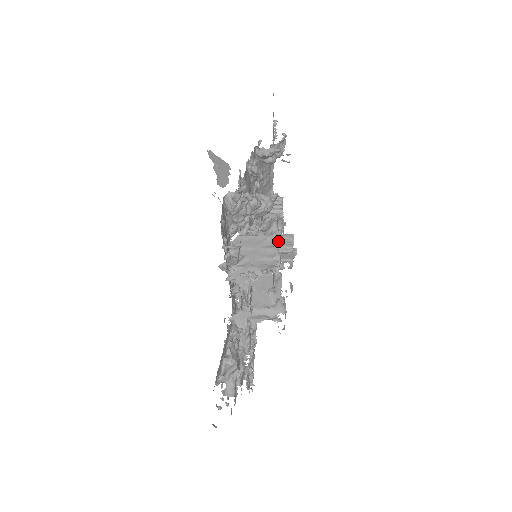
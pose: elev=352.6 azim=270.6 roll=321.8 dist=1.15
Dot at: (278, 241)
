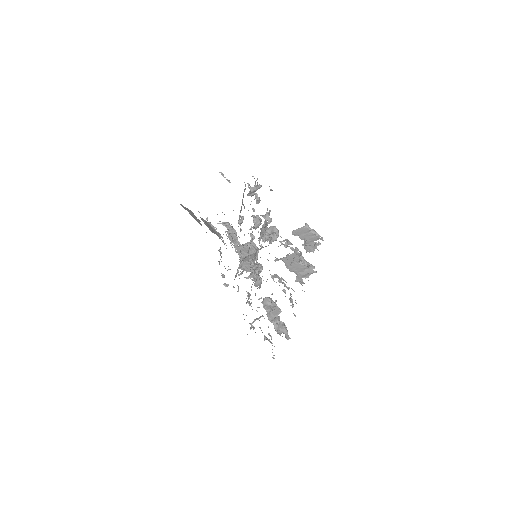
Dot at: (247, 248)
